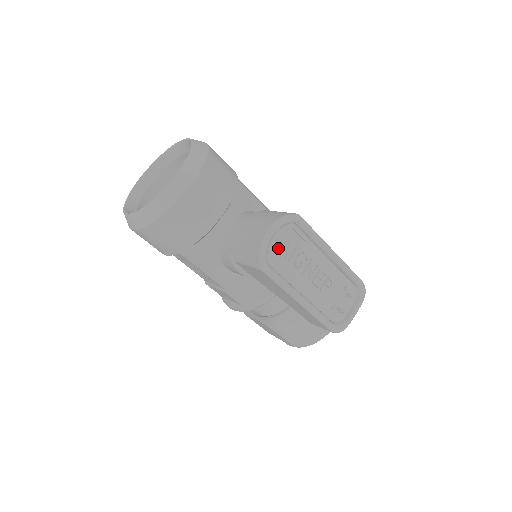
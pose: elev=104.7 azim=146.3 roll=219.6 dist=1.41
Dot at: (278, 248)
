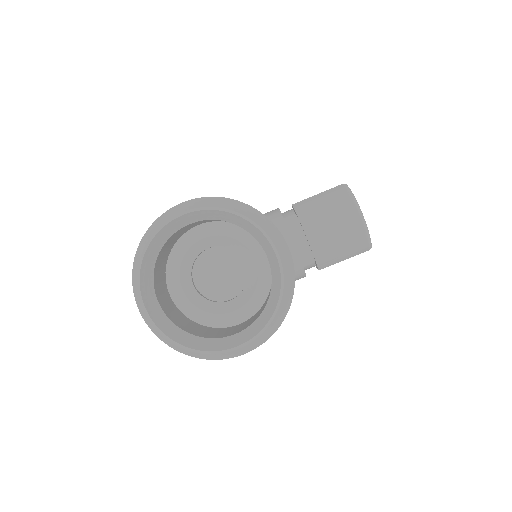
Dot at: occluded
